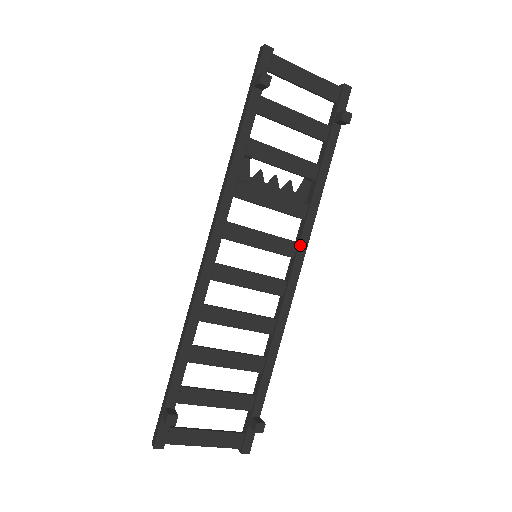
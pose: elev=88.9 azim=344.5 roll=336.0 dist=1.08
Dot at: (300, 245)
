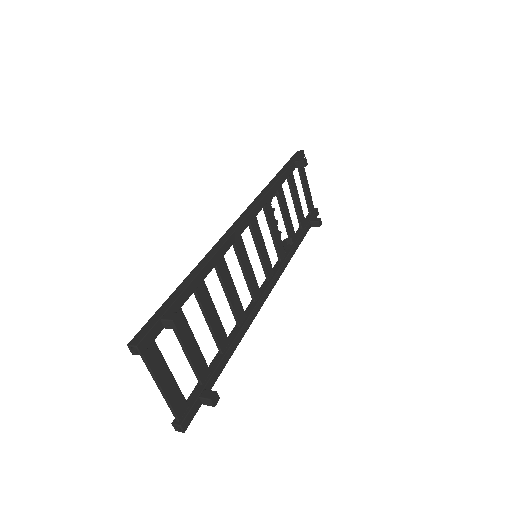
Dot at: (276, 274)
